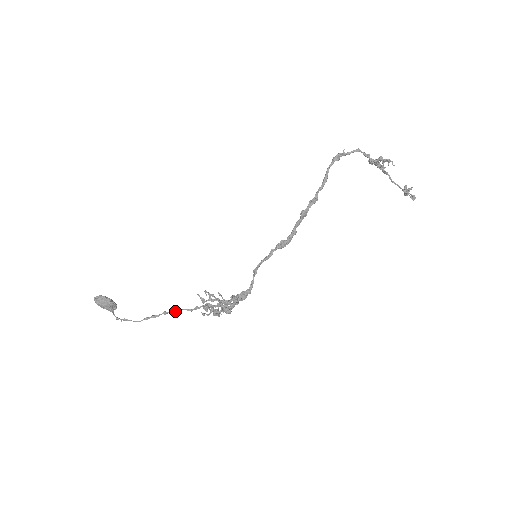
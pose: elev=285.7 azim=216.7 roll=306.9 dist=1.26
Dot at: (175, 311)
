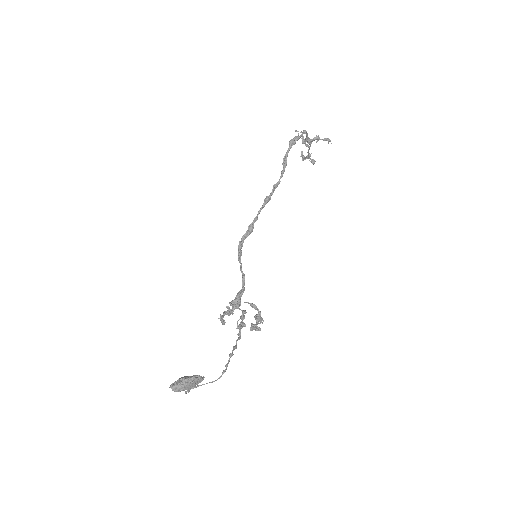
Dot at: (236, 347)
